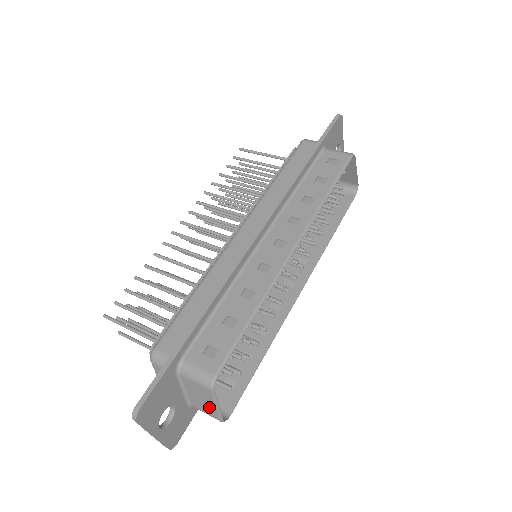
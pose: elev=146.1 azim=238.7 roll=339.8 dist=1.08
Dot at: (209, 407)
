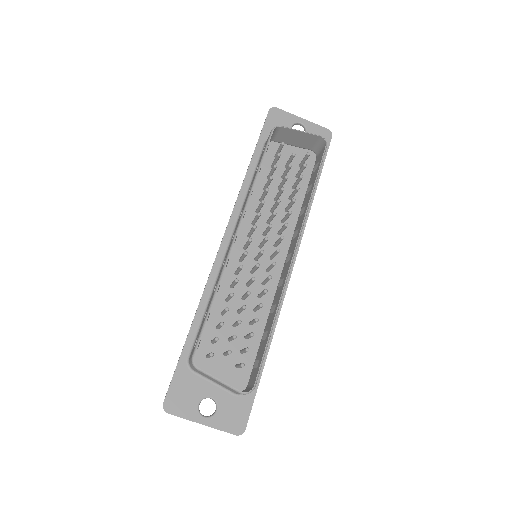
Dot at: occluded
